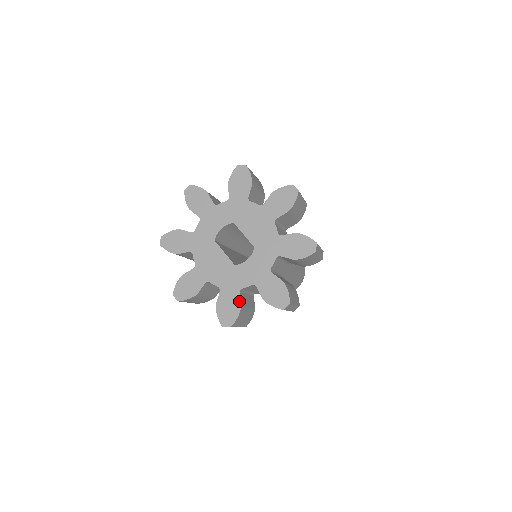
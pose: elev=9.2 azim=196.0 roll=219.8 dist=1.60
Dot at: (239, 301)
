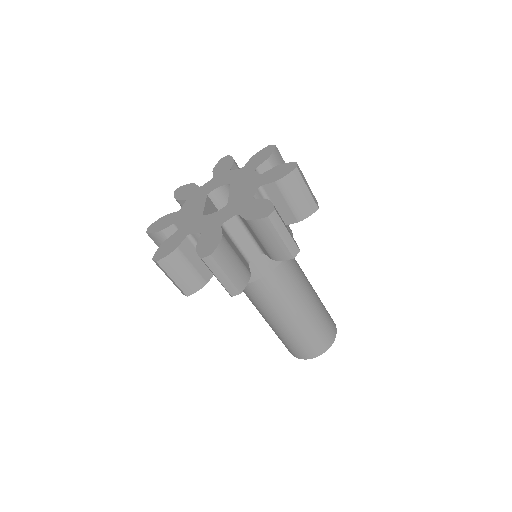
Dot at: (180, 243)
